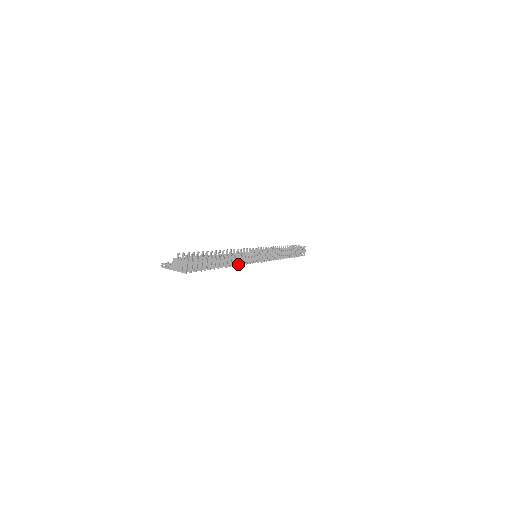
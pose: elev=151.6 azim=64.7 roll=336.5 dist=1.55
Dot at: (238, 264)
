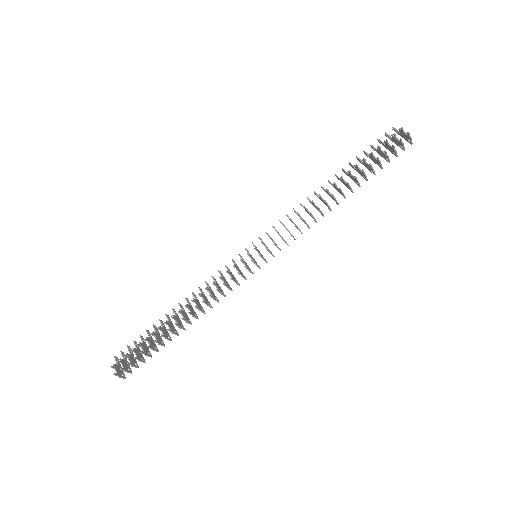
Dot at: (210, 306)
